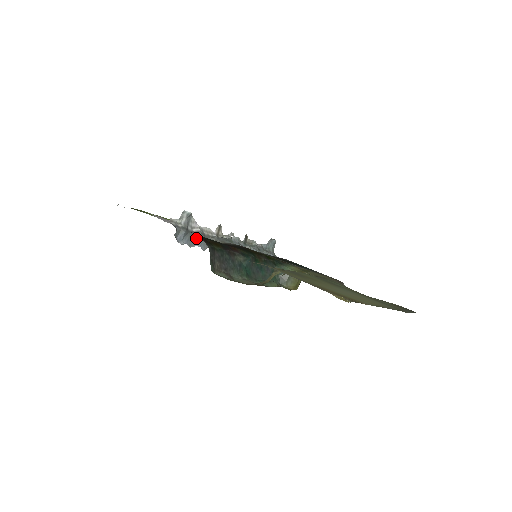
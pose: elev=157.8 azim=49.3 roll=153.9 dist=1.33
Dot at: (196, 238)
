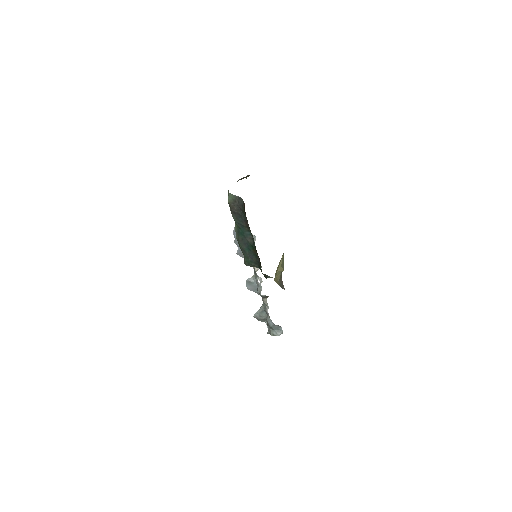
Dot at: occluded
